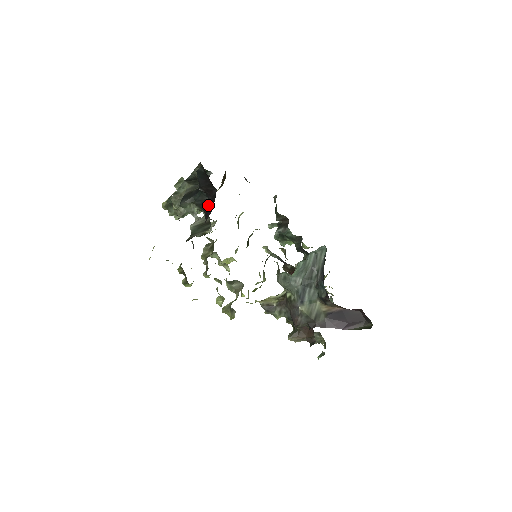
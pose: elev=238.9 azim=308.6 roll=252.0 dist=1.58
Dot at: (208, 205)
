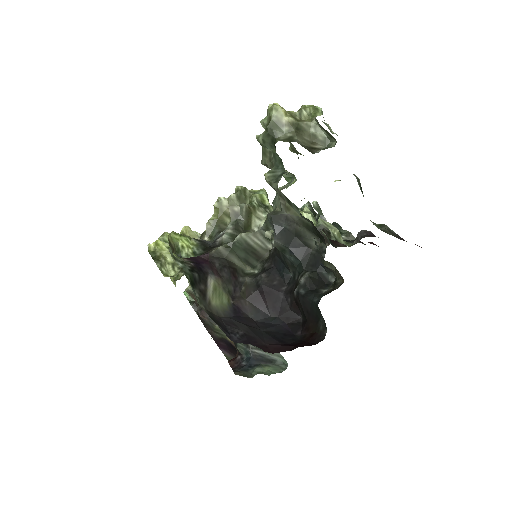
Dot at: (278, 294)
